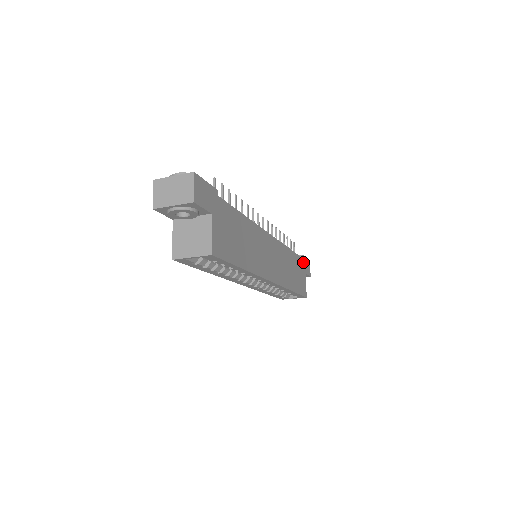
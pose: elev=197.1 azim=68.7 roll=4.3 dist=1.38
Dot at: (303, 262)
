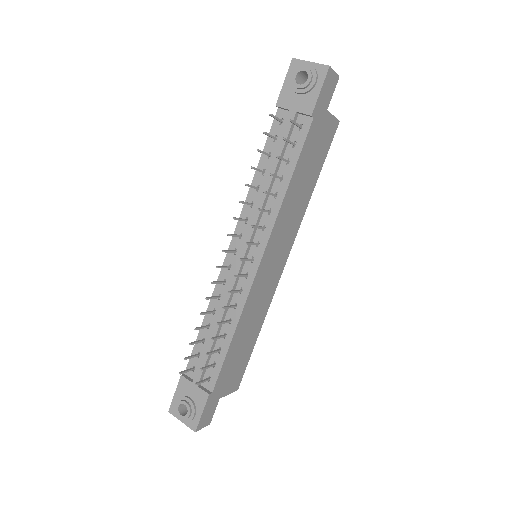
Dot at: (317, 114)
